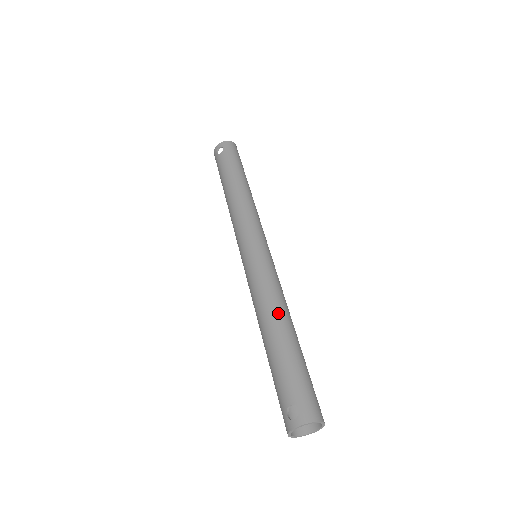
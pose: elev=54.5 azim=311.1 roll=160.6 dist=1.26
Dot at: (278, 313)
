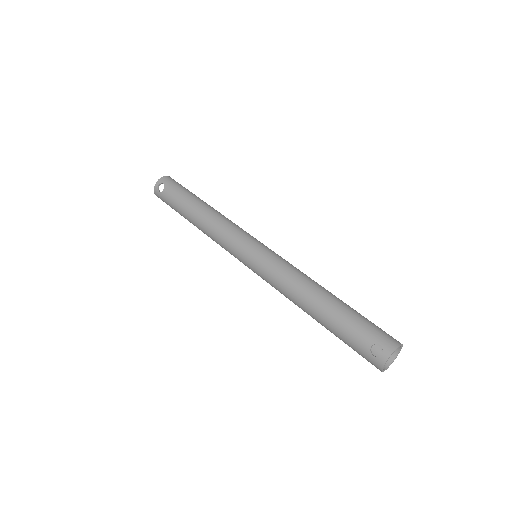
Dot at: (312, 287)
